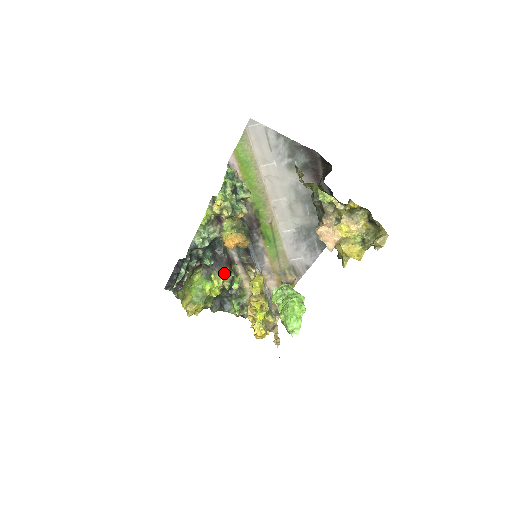
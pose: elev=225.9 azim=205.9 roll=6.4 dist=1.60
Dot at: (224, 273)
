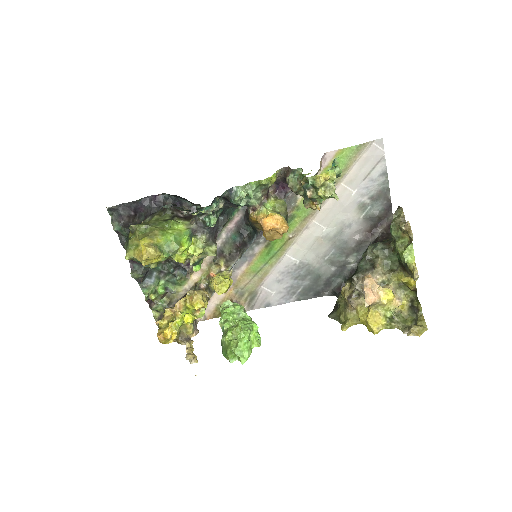
Dot at: (209, 246)
